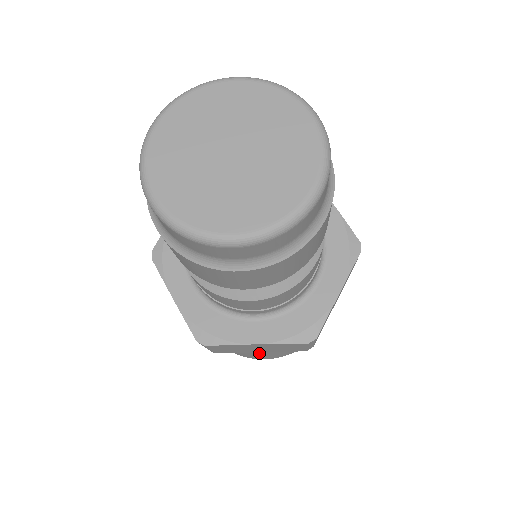
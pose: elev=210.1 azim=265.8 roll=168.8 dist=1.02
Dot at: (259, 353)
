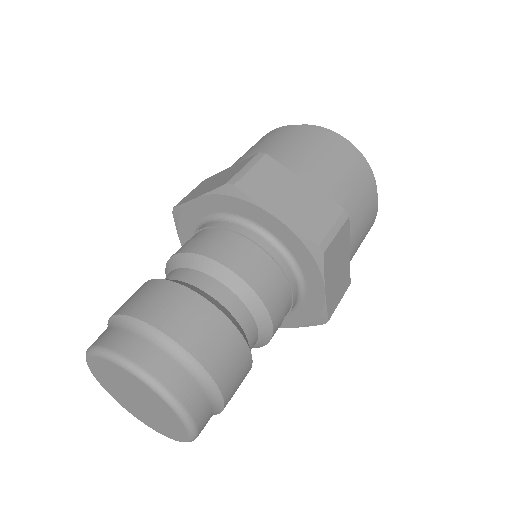
Dot at: occluded
